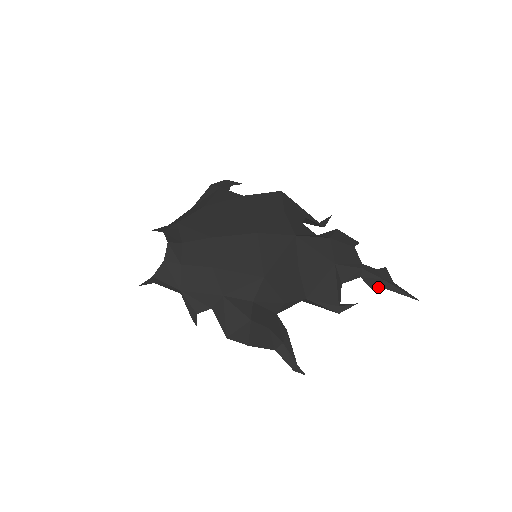
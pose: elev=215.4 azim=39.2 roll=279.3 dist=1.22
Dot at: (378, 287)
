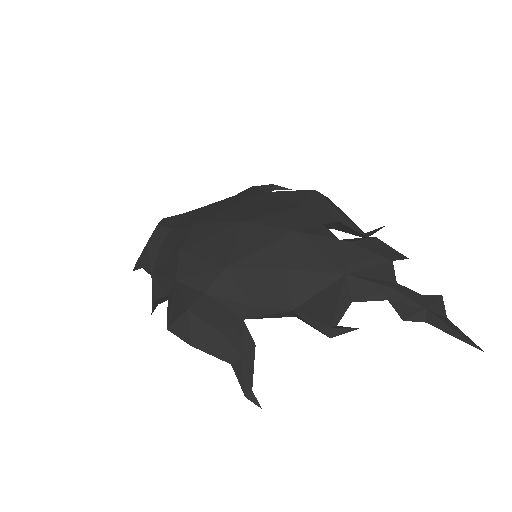
Dot at: (415, 319)
